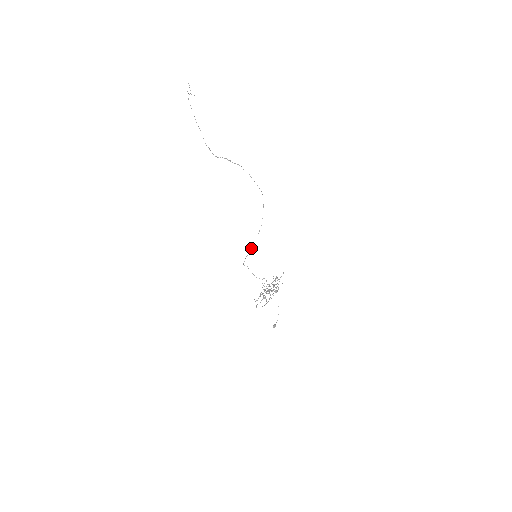
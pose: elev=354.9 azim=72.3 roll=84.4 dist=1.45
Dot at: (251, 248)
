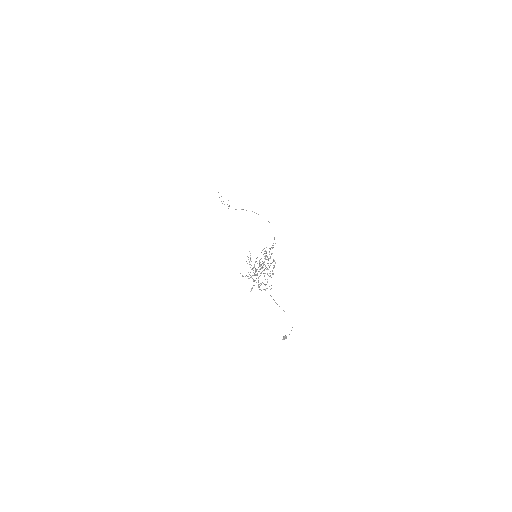
Dot at: occluded
